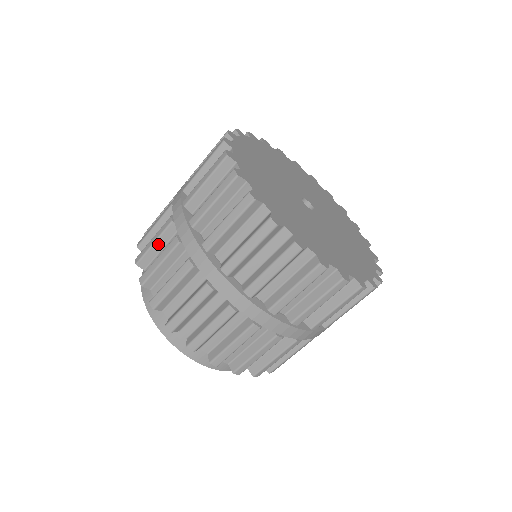
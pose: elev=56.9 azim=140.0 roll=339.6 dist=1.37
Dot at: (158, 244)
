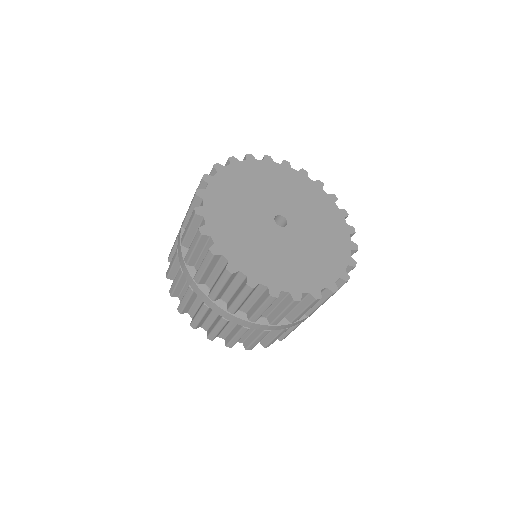
Dot at: (190, 302)
